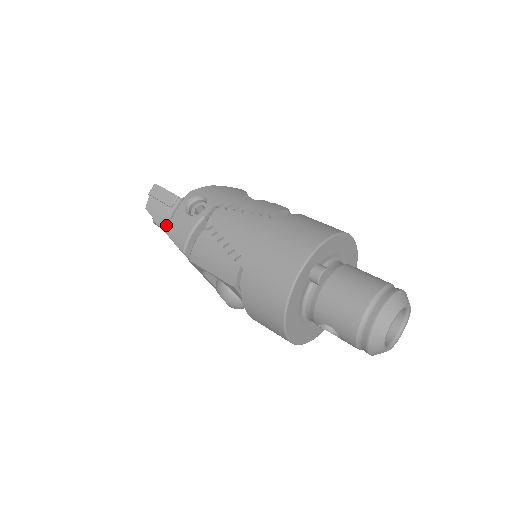
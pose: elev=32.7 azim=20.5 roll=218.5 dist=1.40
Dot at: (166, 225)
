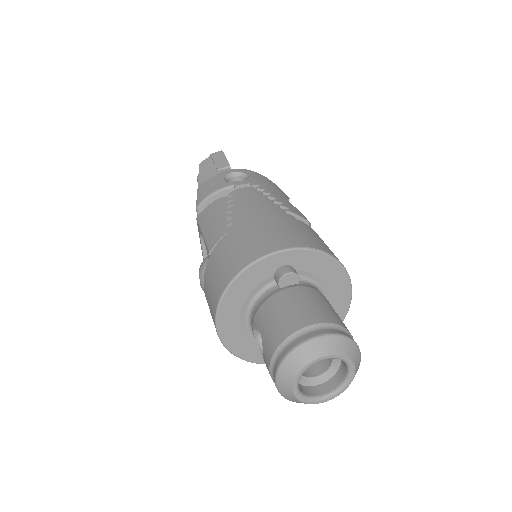
Dot at: (203, 182)
